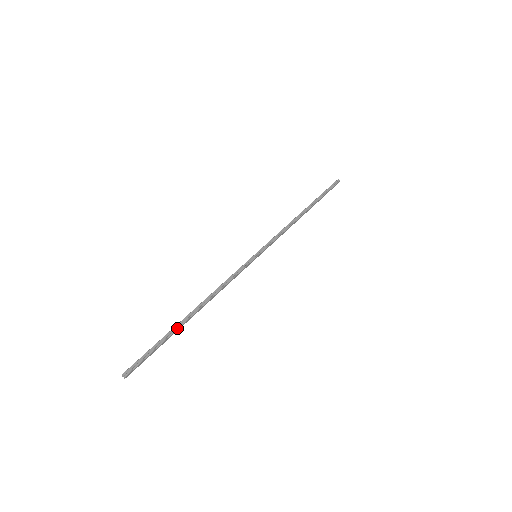
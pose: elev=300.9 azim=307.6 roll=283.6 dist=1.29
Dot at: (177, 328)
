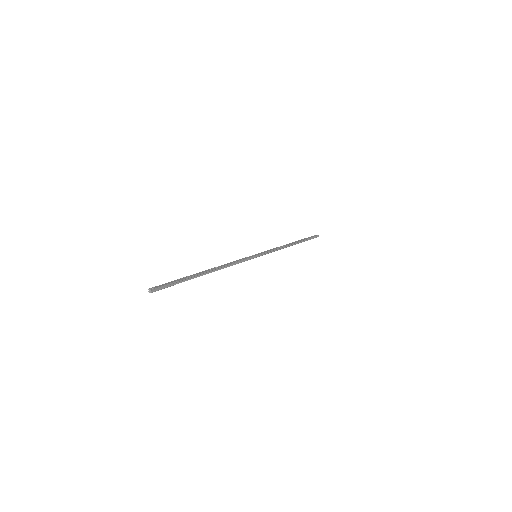
Dot at: occluded
